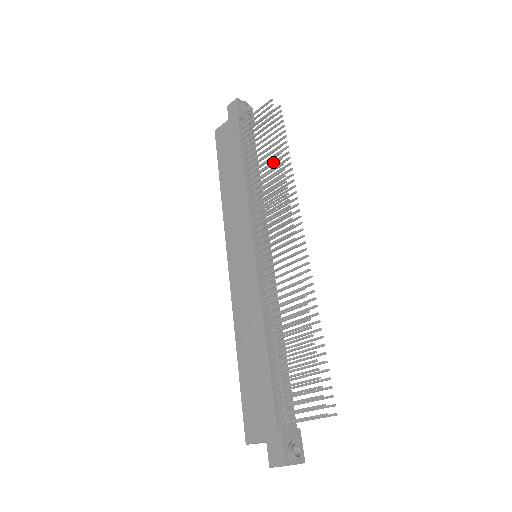
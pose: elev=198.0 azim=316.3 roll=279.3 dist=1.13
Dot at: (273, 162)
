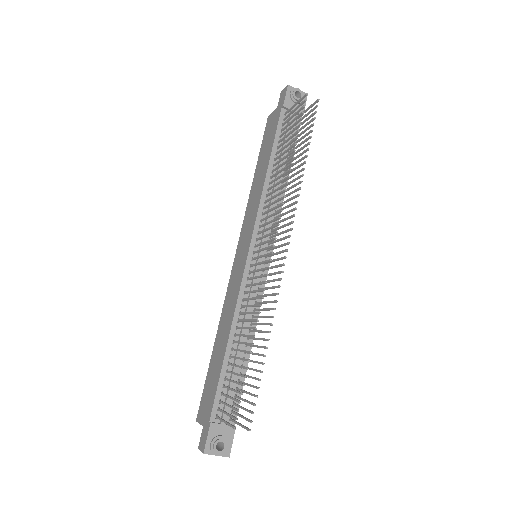
Dot at: occluded
